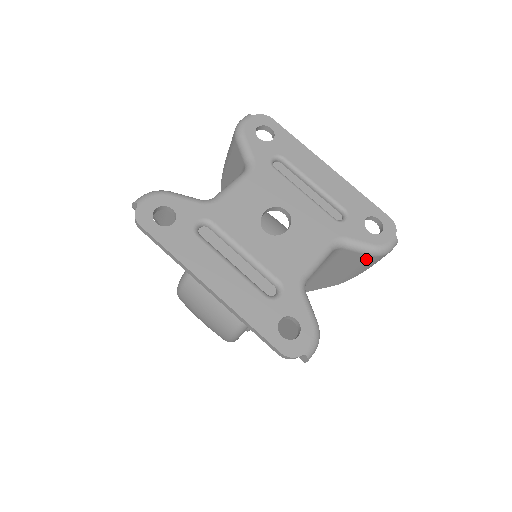
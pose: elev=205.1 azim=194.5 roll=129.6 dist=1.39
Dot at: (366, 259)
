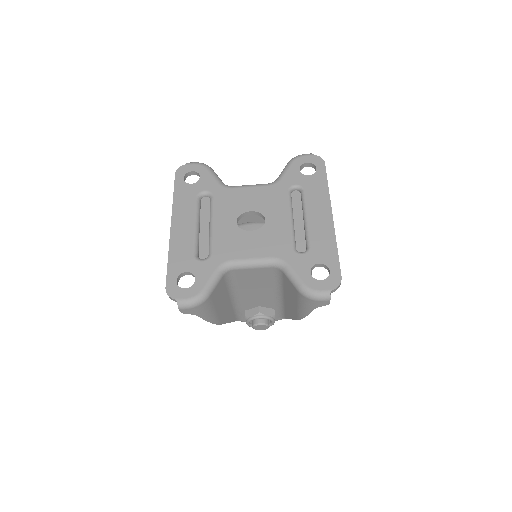
Dot at: (298, 294)
